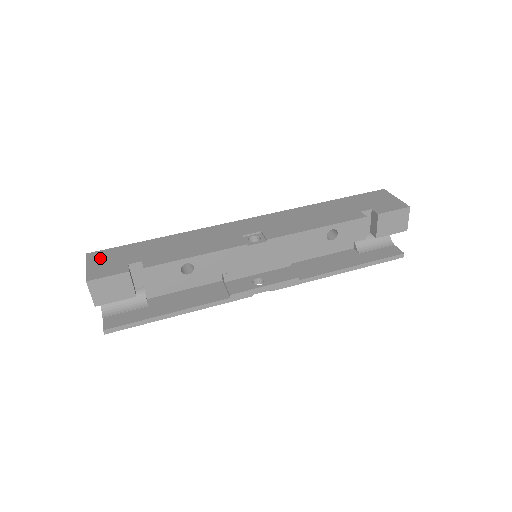
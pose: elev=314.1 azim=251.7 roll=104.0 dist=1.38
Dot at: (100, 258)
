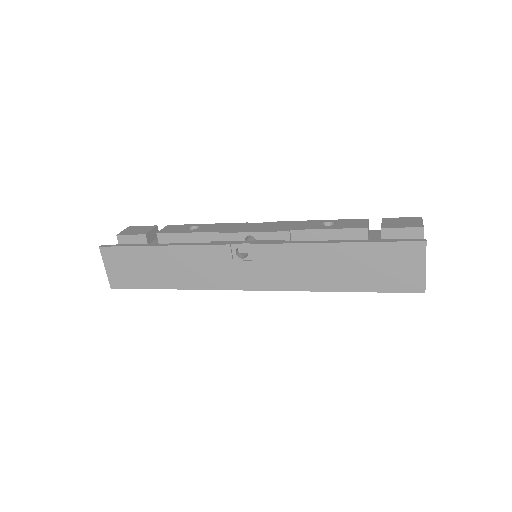
Dot at: occluded
